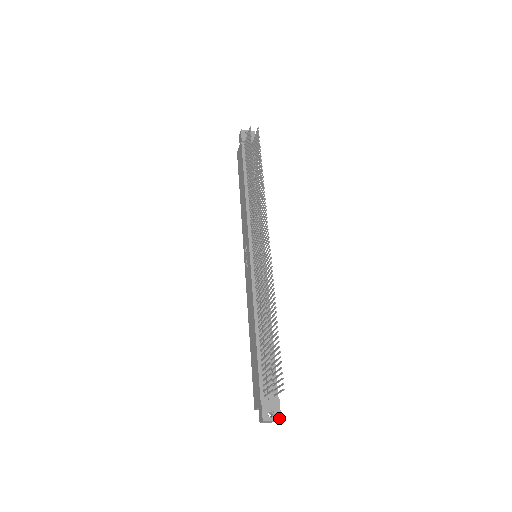
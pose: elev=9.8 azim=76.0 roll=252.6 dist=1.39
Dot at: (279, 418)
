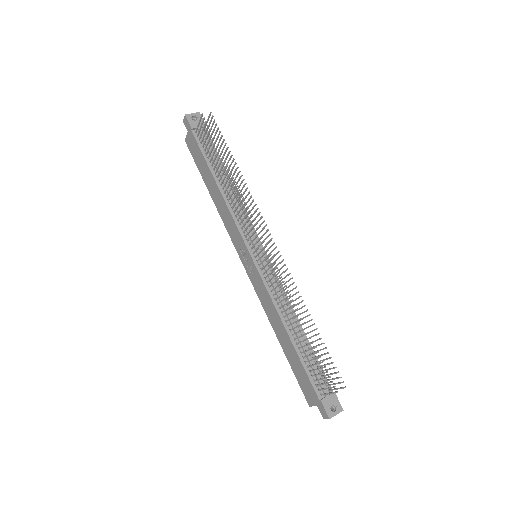
Dot at: (341, 409)
